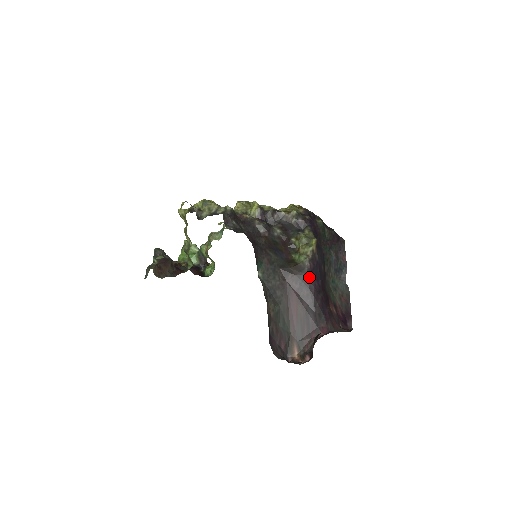
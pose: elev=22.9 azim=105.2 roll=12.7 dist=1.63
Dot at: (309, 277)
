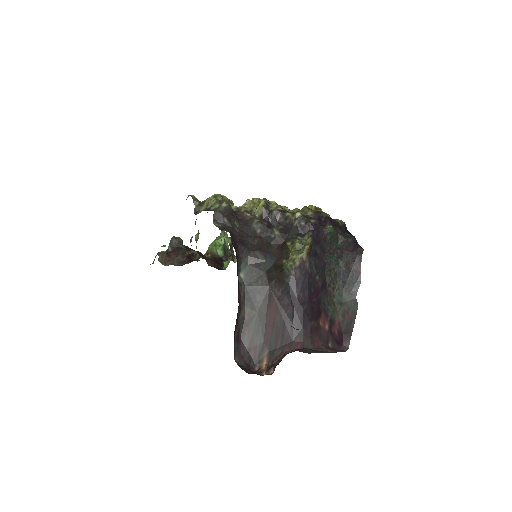
Dot at: (292, 286)
